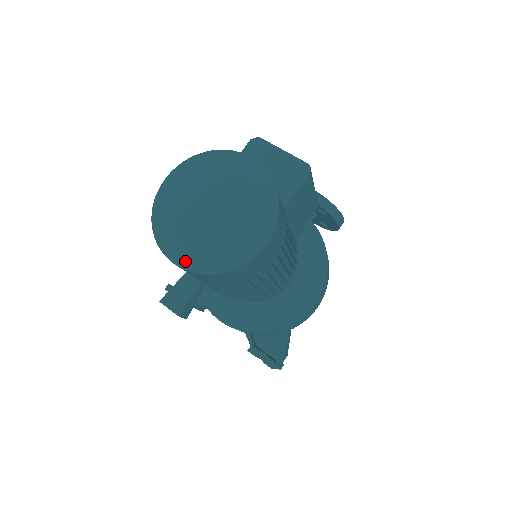
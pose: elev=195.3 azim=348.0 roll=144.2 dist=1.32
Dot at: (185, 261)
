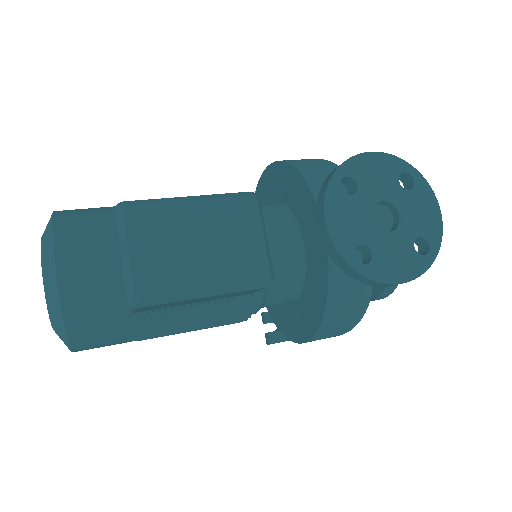
Dot at: occluded
